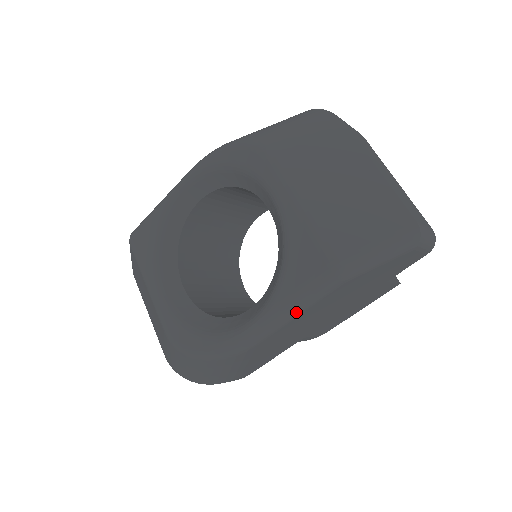
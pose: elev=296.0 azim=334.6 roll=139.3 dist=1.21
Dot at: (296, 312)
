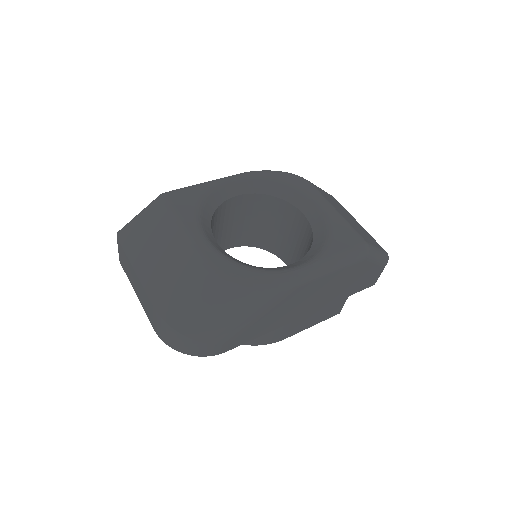
Dot at: (336, 267)
